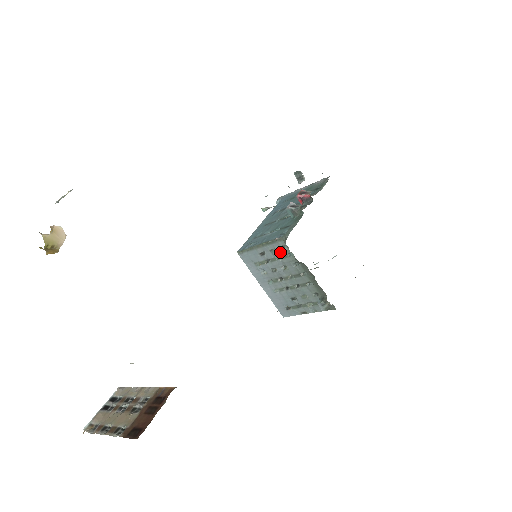
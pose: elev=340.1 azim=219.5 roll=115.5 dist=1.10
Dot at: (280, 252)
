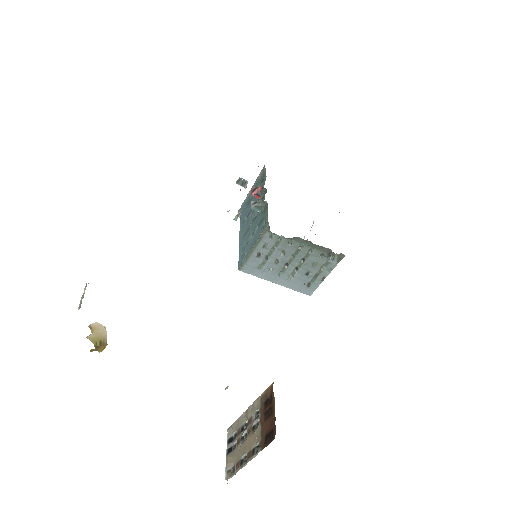
Dot at: (271, 243)
